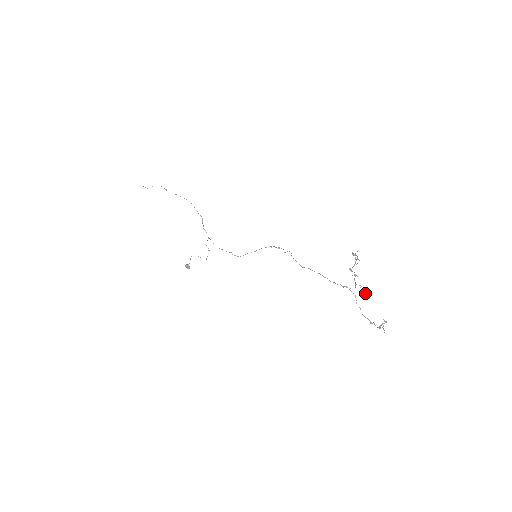
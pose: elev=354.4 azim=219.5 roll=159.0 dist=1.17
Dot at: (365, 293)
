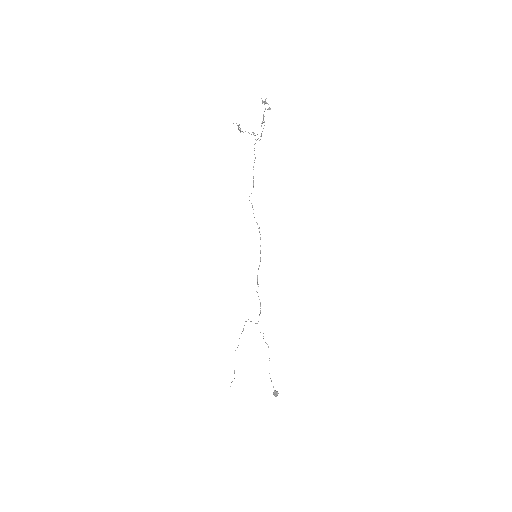
Dot at: (261, 126)
